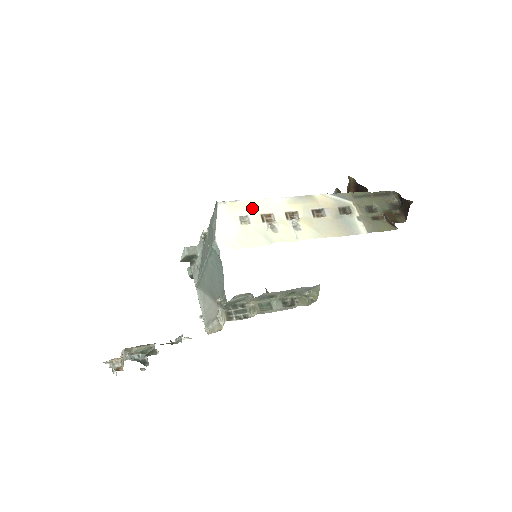
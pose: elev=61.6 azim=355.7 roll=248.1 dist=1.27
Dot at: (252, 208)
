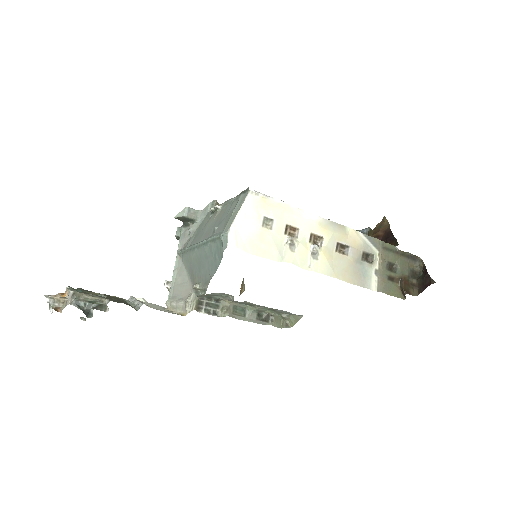
Dot at: (281, 213)
